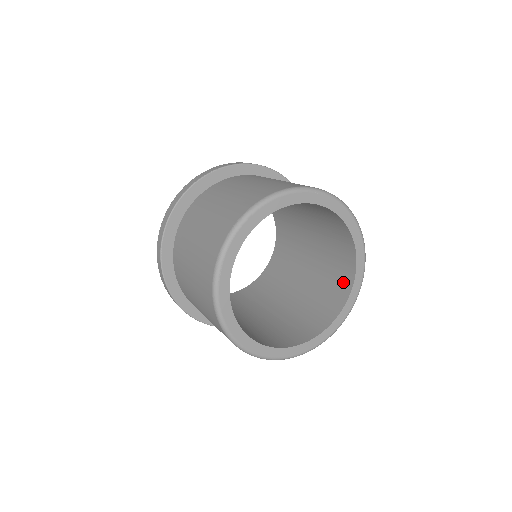
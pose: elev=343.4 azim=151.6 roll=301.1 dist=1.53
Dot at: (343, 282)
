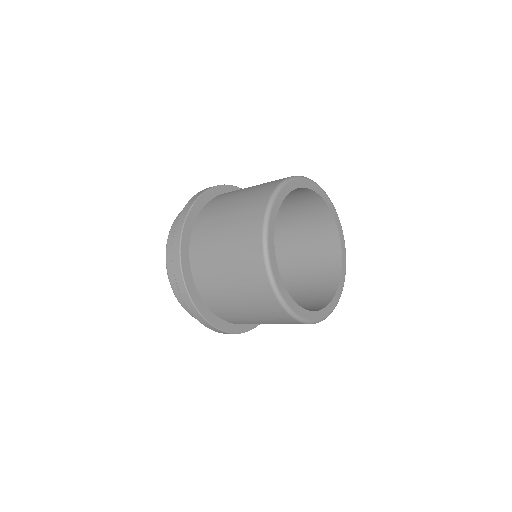
Dot at: (326, 291)
